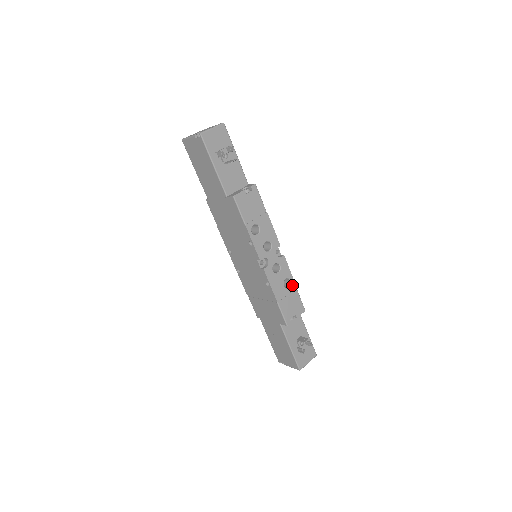
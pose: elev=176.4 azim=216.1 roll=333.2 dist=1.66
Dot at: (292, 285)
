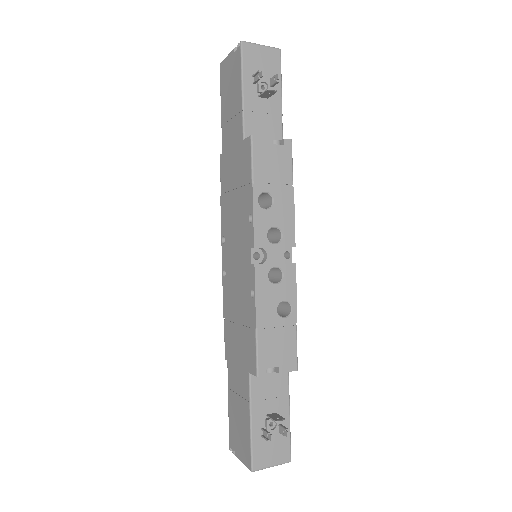
Dot at: (291, 316)
